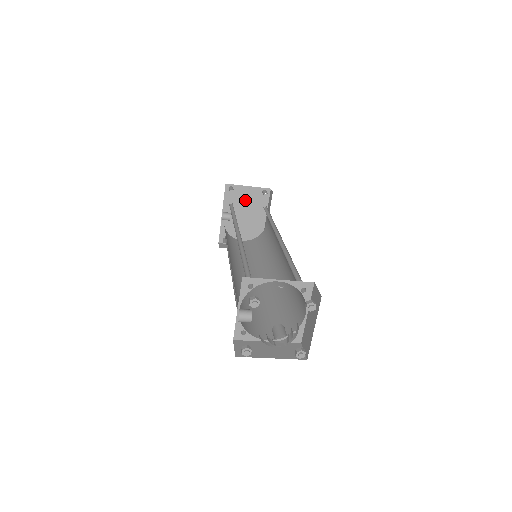
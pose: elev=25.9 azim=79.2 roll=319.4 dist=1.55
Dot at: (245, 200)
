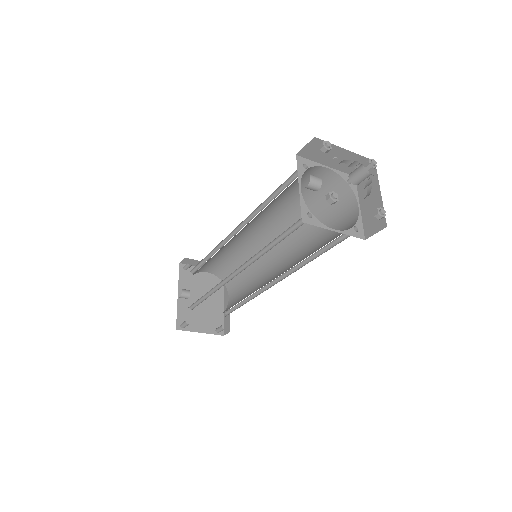
Dot at: (200, 282)
